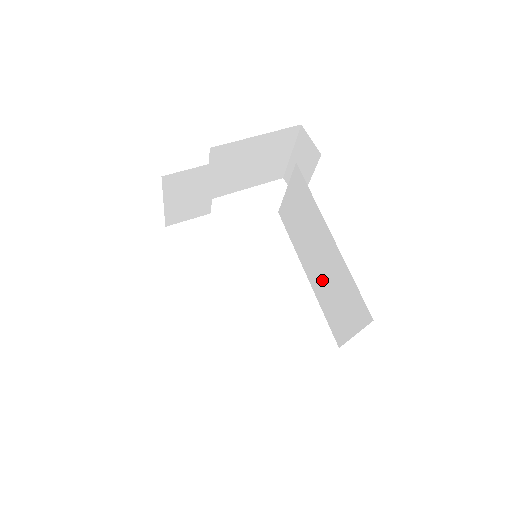
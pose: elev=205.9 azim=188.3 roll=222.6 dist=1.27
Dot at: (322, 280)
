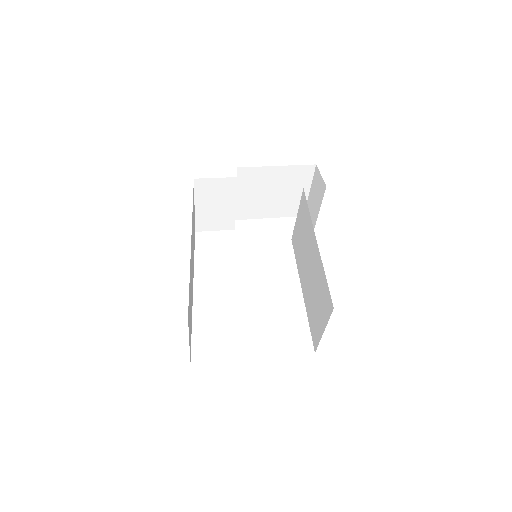
Dot at: (310, 289)
